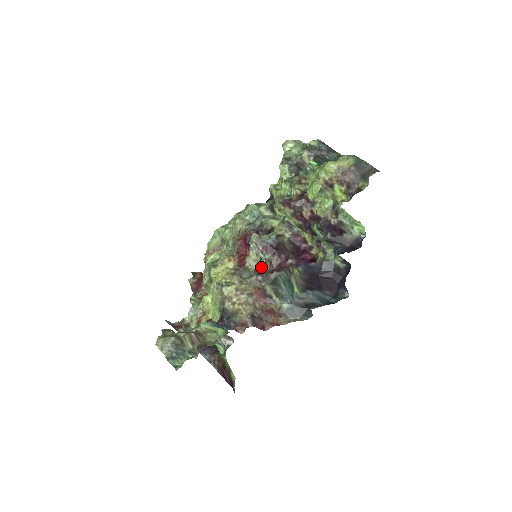
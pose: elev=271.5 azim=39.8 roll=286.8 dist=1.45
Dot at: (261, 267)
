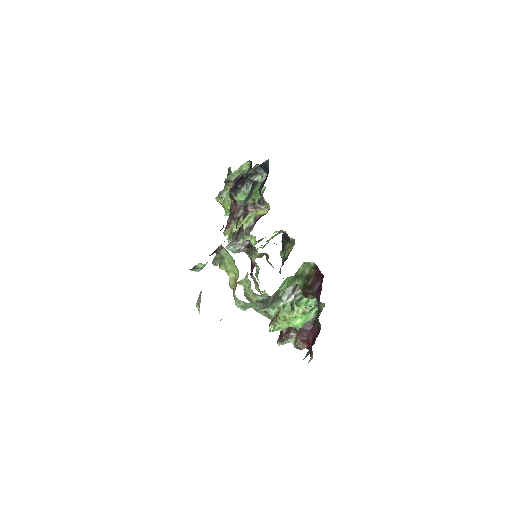
Dot at: occluded
